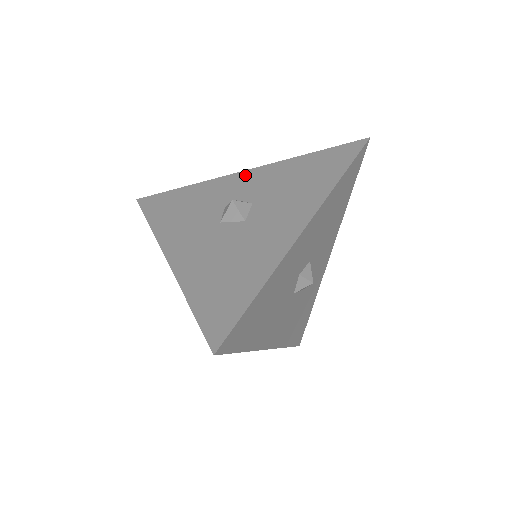
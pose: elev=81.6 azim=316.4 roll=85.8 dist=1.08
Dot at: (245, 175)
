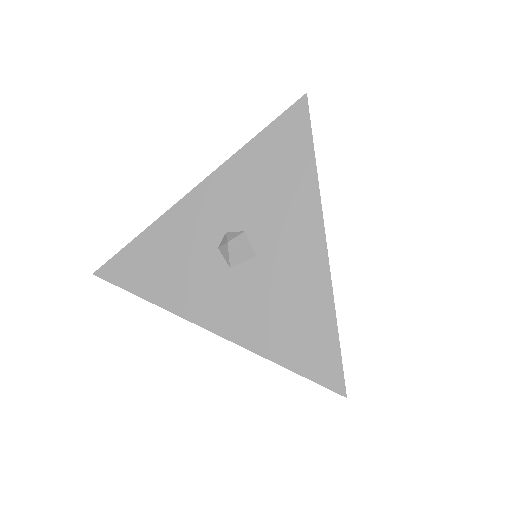
Dot at: (201, 195)
